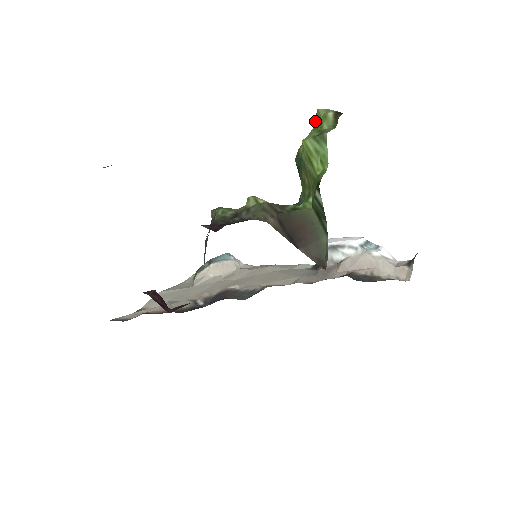
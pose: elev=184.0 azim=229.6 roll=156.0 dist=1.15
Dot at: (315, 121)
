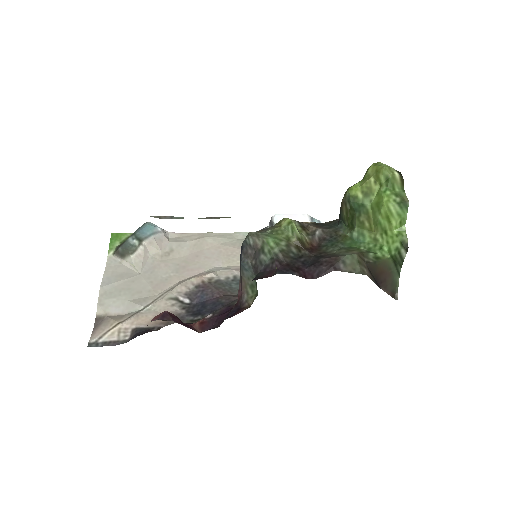
Dot at: (377, 175)
